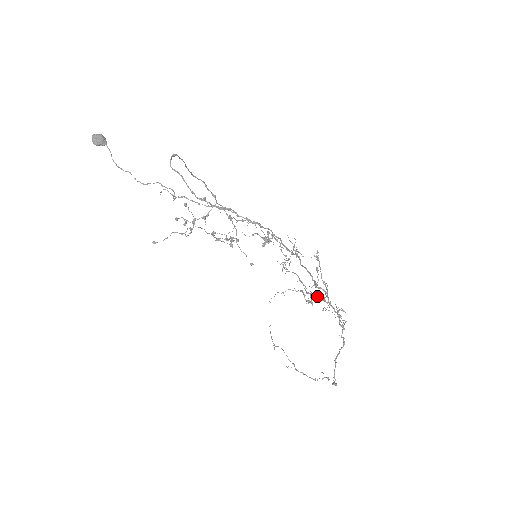
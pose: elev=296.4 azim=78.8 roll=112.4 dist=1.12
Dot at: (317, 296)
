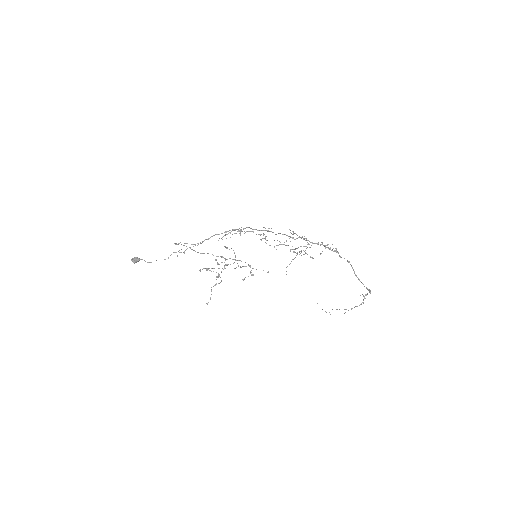
Dot at: (306, 248)
